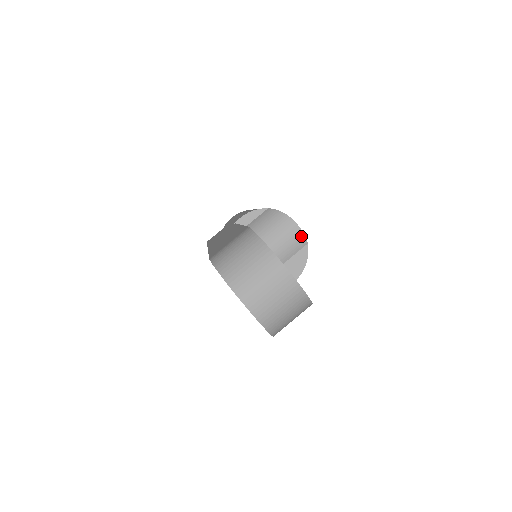
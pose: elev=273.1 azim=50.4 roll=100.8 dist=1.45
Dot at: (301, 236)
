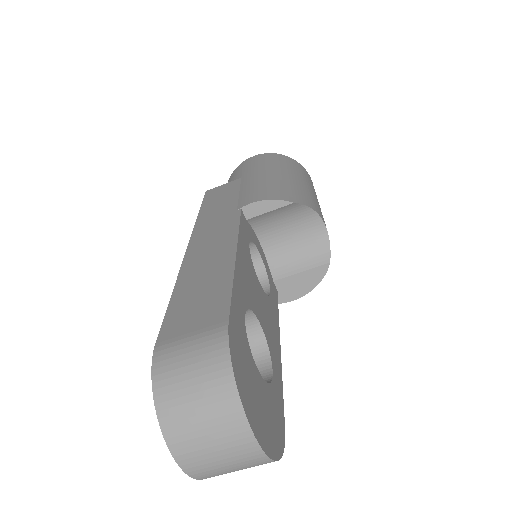
Dot at: (326, 247)
